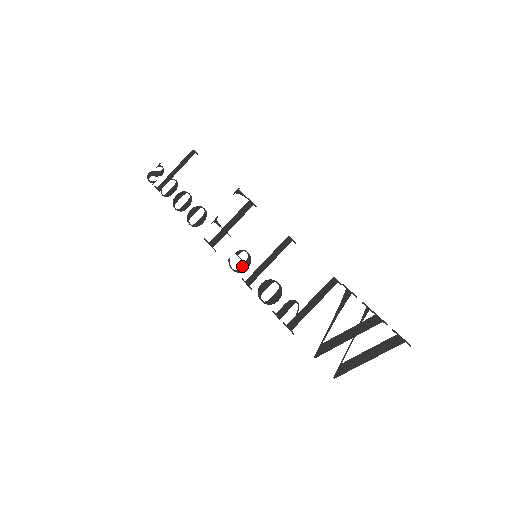
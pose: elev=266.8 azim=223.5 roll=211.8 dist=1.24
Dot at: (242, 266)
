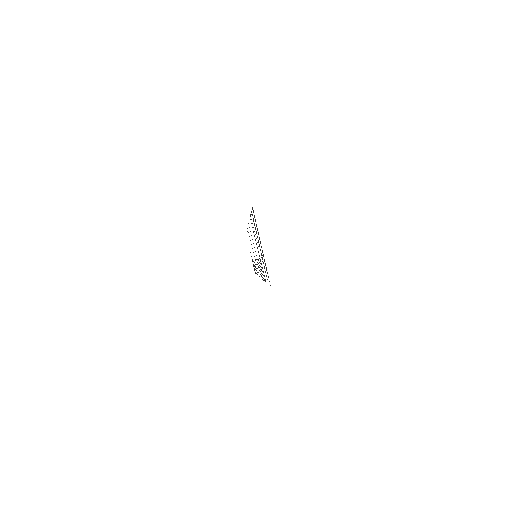
Dot at: occluded
